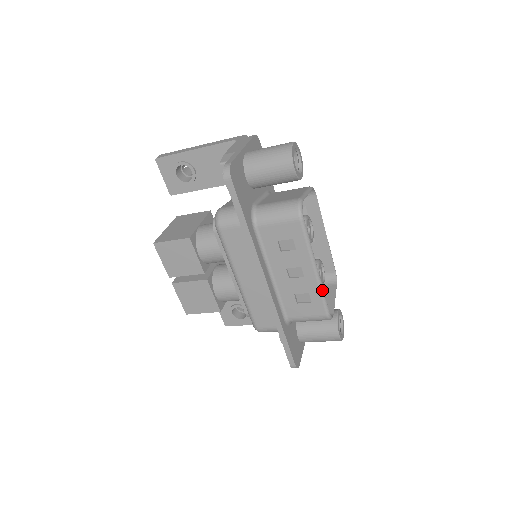
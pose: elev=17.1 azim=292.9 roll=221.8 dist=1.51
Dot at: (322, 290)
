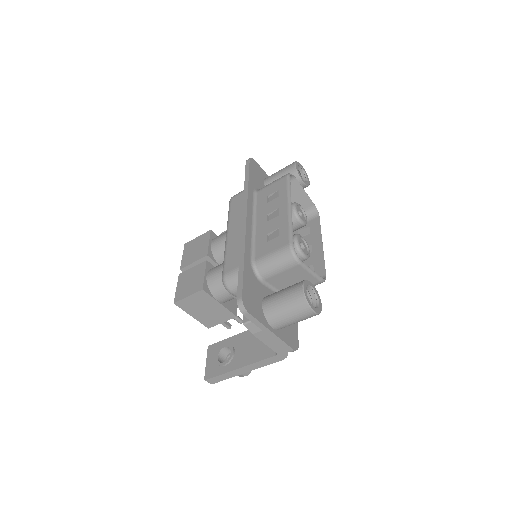
Dot at: (291, 223)
